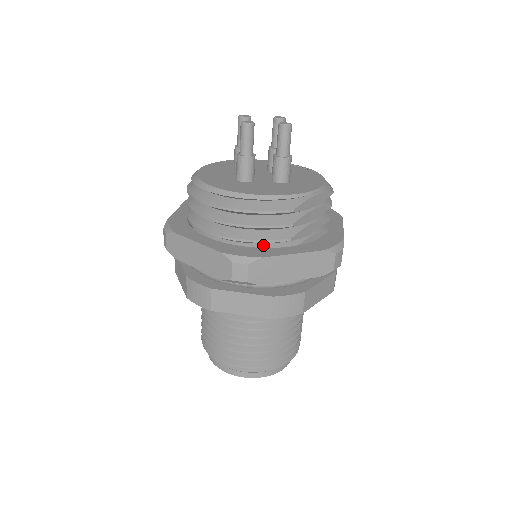
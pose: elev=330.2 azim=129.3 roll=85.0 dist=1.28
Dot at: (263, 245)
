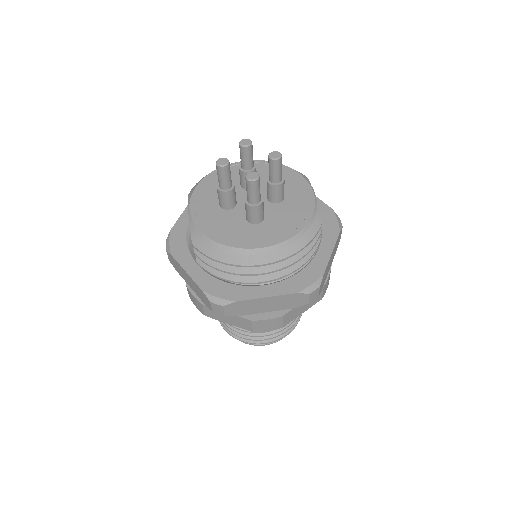
Dot at: occluded
